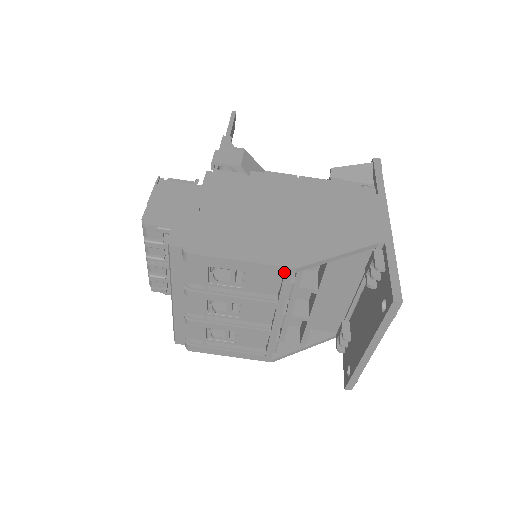
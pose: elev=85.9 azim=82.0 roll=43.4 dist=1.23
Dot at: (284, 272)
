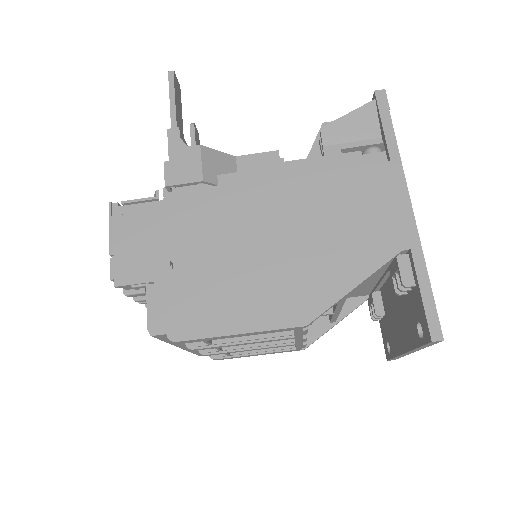
Dot at: (293, 329)
